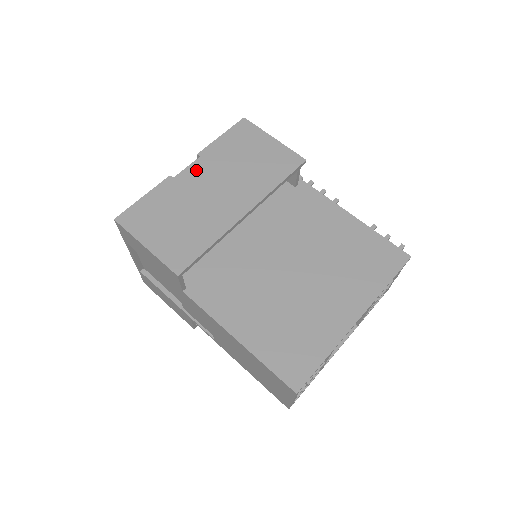
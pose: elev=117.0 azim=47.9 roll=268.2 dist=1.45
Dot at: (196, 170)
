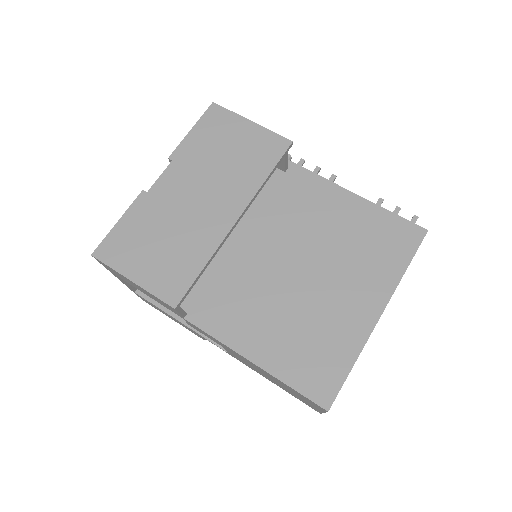
Dot at: (171, 178)
